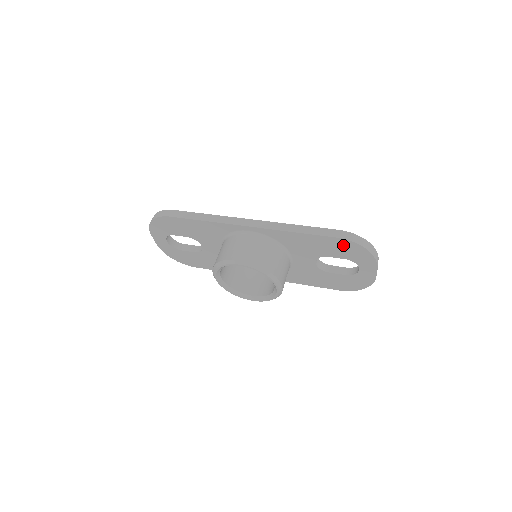
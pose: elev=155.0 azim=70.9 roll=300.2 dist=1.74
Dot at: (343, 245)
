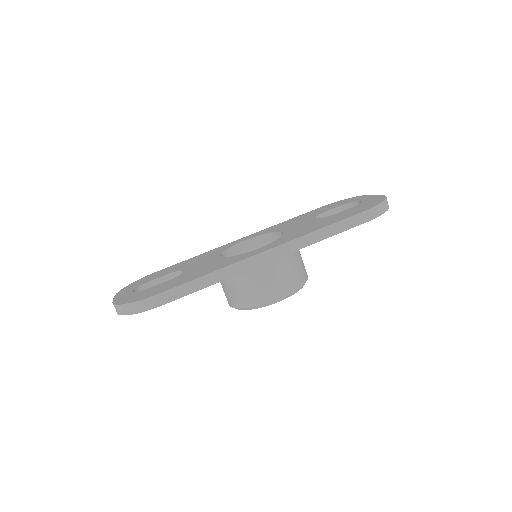
Dot at: occluded
